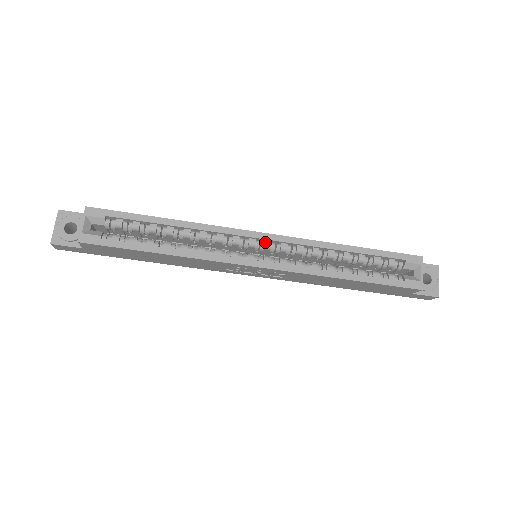
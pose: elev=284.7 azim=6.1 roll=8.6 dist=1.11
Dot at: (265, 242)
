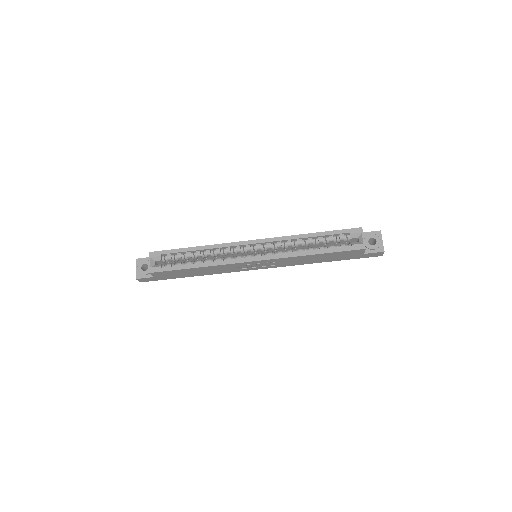
Dot at: (256, 245)
